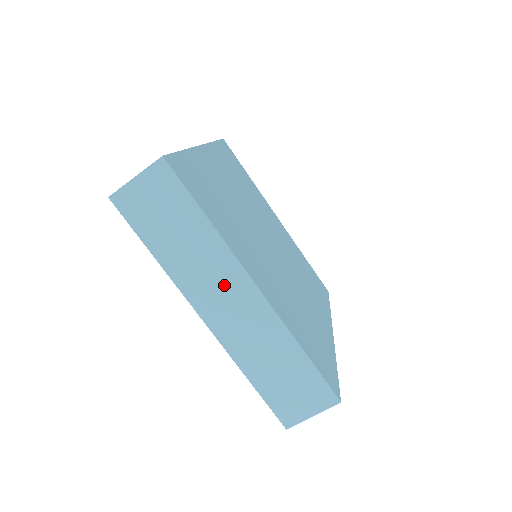
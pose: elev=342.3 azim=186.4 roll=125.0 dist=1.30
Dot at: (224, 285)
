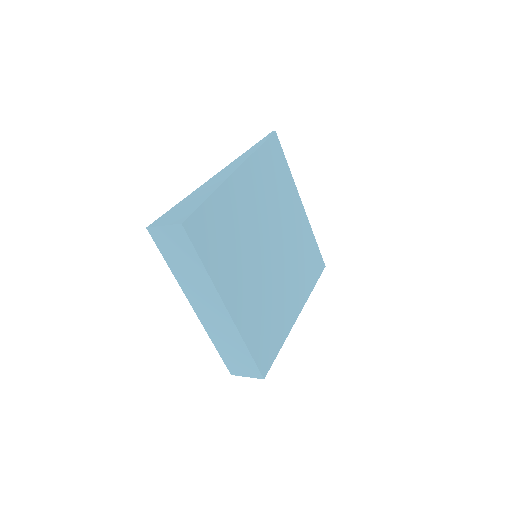
Dot at: (208, 300)
